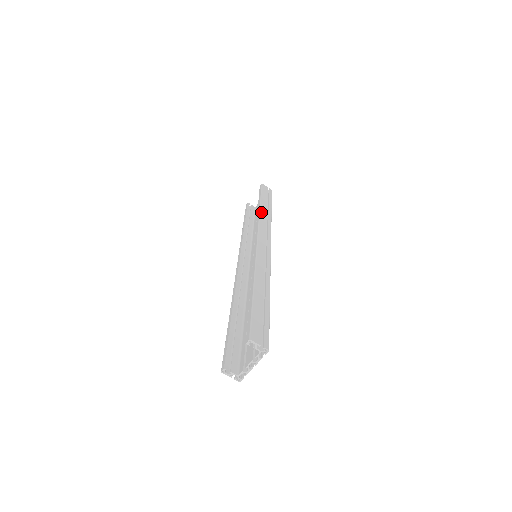
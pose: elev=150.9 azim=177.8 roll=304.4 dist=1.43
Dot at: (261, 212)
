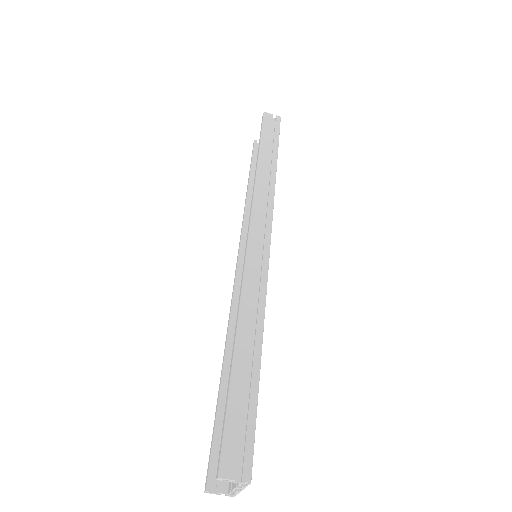
Dot at: (258, 177)
